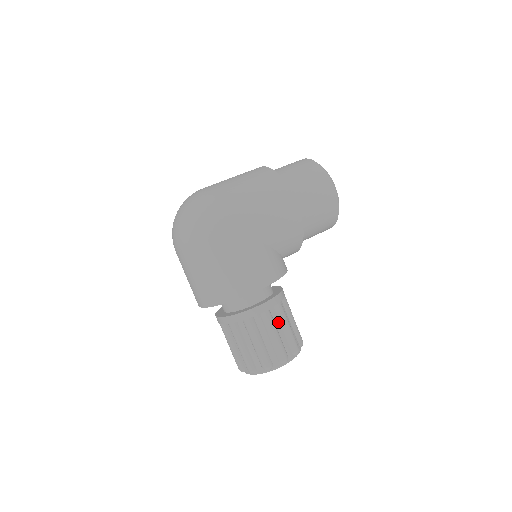
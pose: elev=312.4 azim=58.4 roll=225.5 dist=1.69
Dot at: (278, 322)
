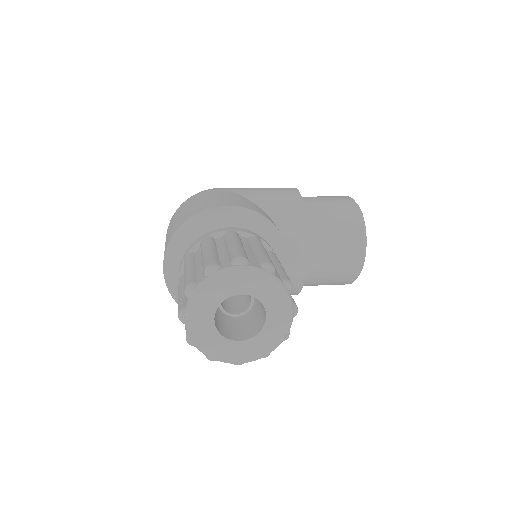
Dot at: (248, 246)
